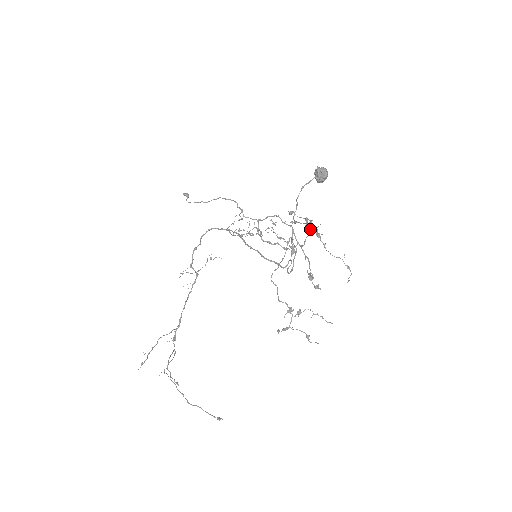
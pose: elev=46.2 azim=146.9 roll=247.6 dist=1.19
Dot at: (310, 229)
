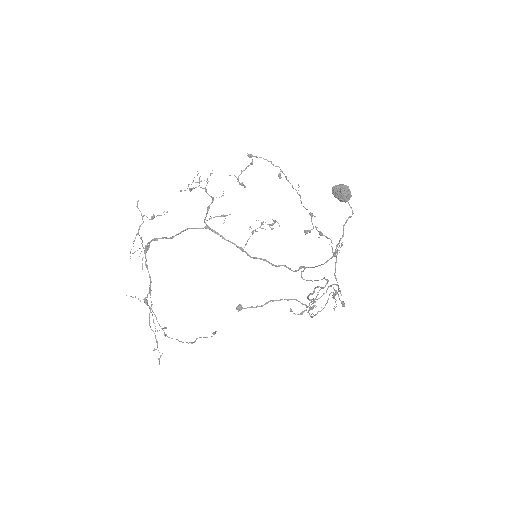
Dot at: occluded
